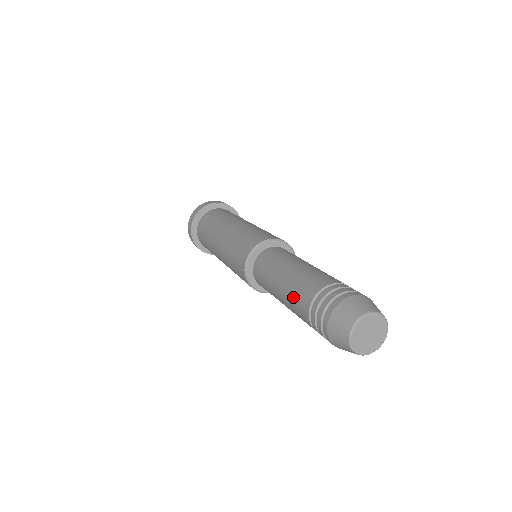
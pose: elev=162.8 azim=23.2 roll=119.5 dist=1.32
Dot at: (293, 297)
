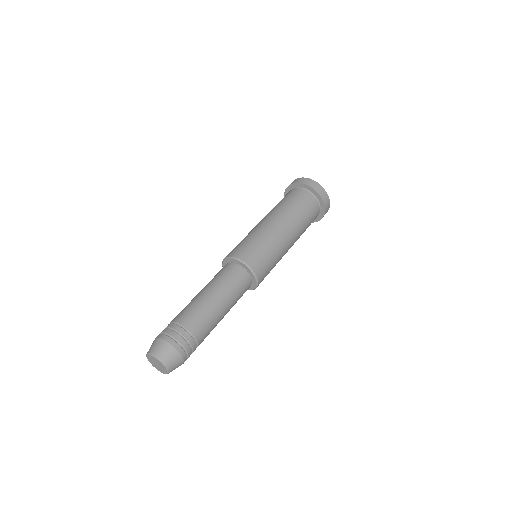
Dot at: occluded
